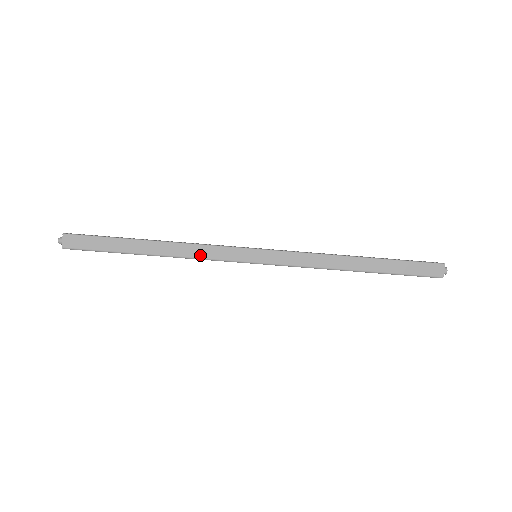
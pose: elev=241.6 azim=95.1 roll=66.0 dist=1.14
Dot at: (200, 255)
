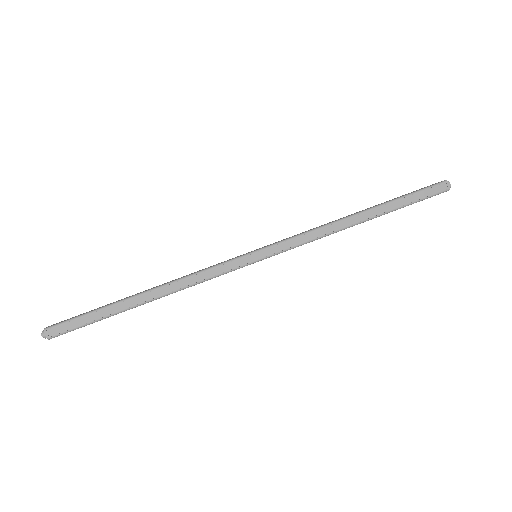
Dot at: (195, 272)
